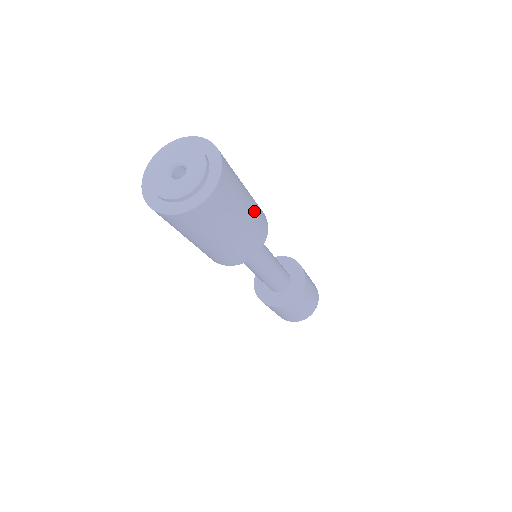
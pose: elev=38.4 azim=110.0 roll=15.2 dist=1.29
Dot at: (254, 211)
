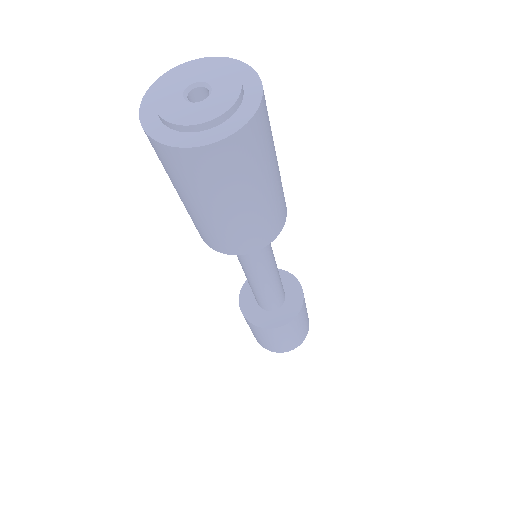
Dot at: (279, 182)
